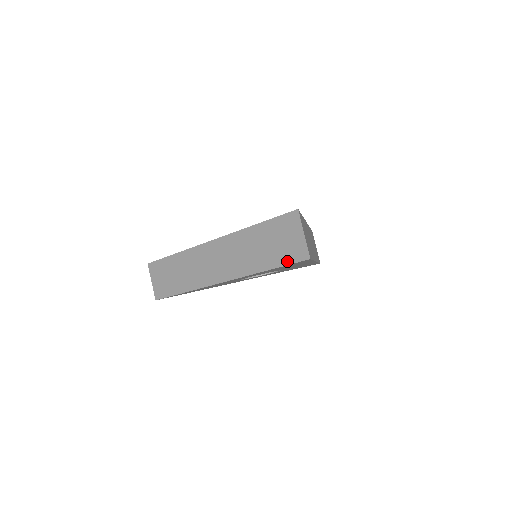
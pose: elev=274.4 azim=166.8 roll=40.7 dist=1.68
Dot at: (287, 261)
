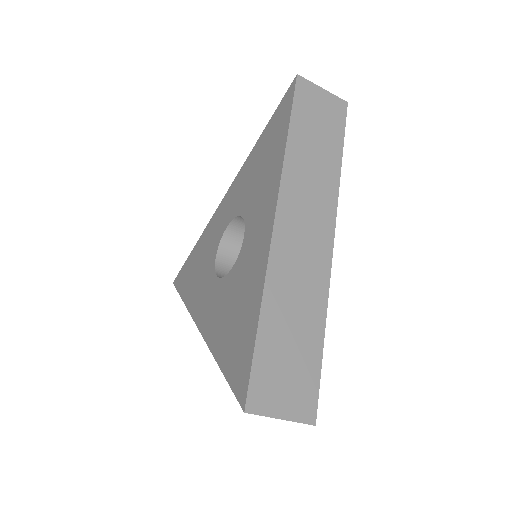
Dot at: occluded
